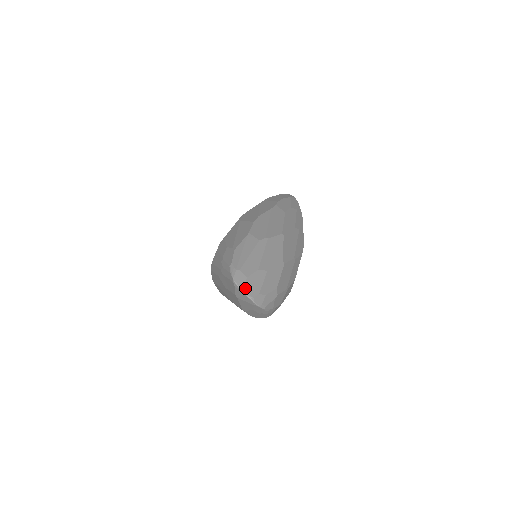
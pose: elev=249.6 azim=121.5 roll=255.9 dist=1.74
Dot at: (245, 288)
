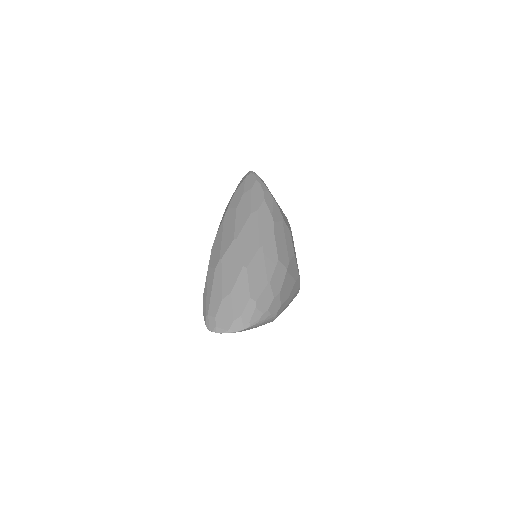
Dot at: (218, 328)
